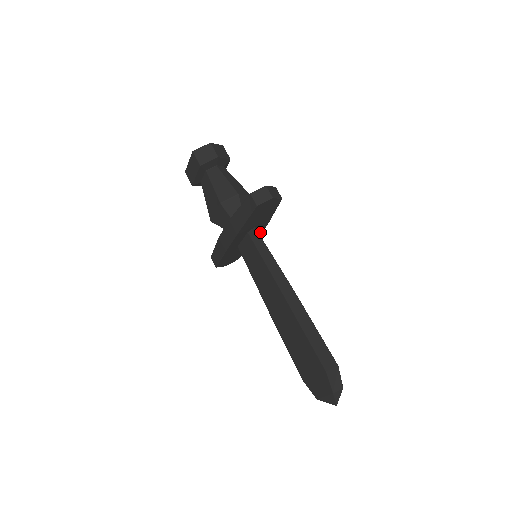
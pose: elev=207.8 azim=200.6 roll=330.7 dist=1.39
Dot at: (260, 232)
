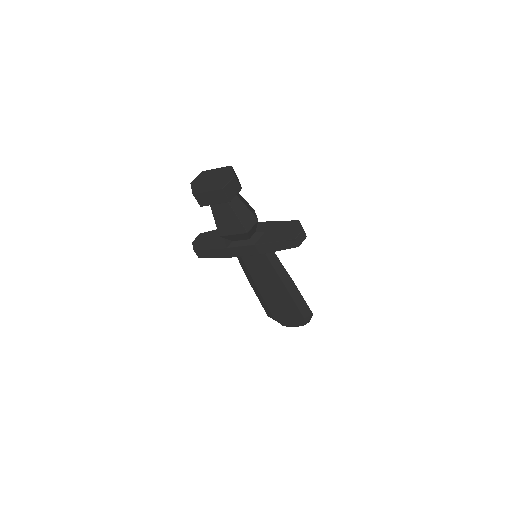
Dot at: occluded
